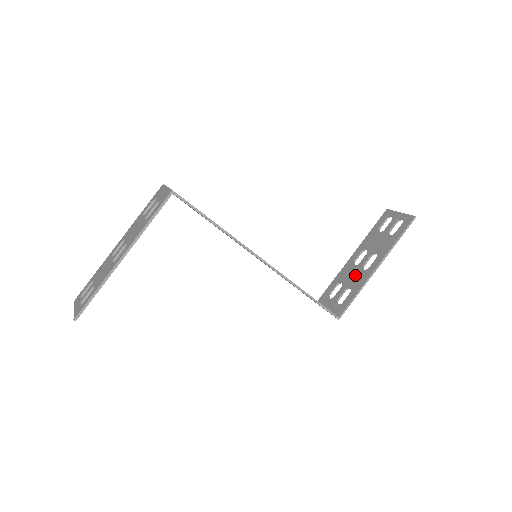
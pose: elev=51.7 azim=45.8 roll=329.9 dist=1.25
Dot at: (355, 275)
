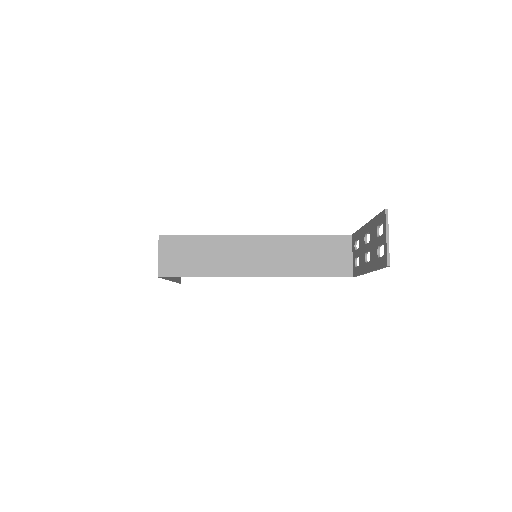
Dot at: (362, 254)
